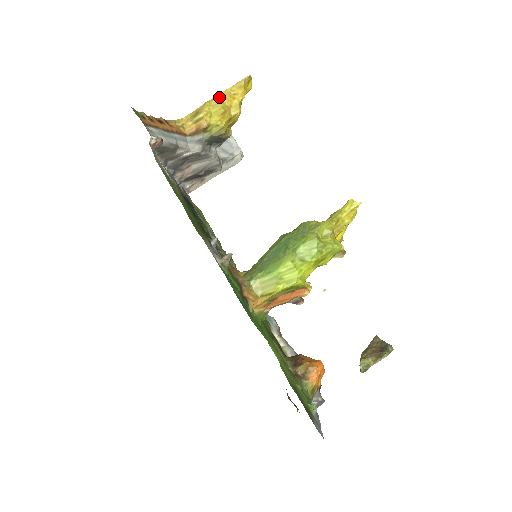
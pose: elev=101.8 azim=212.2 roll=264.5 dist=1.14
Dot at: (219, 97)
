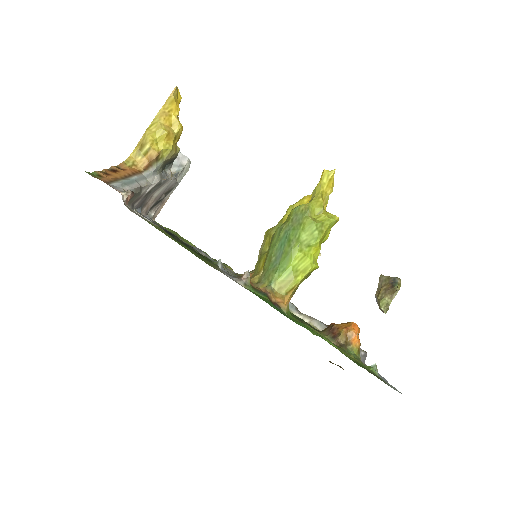
Dot at: (156, 121)
